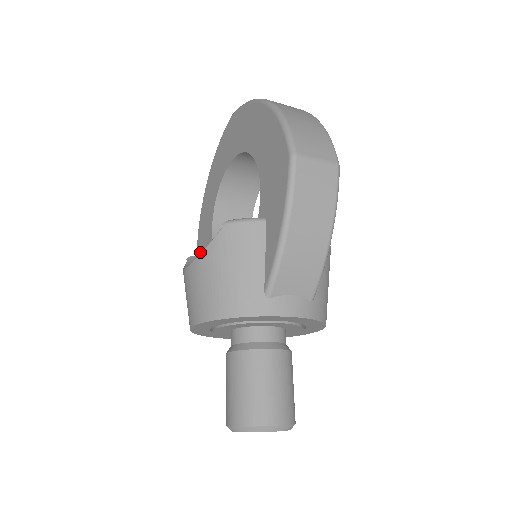
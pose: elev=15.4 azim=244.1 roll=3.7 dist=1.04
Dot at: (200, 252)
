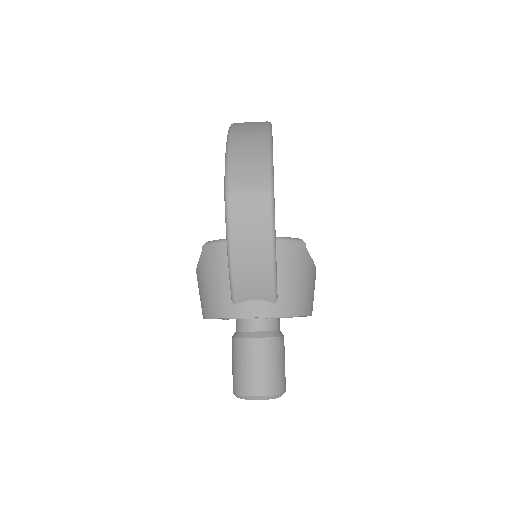
Dot at: occluded
